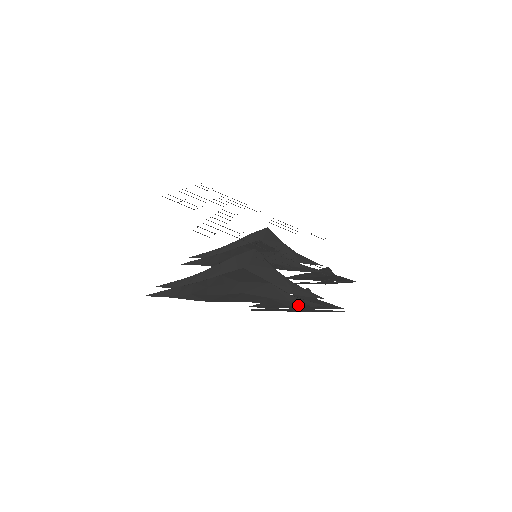
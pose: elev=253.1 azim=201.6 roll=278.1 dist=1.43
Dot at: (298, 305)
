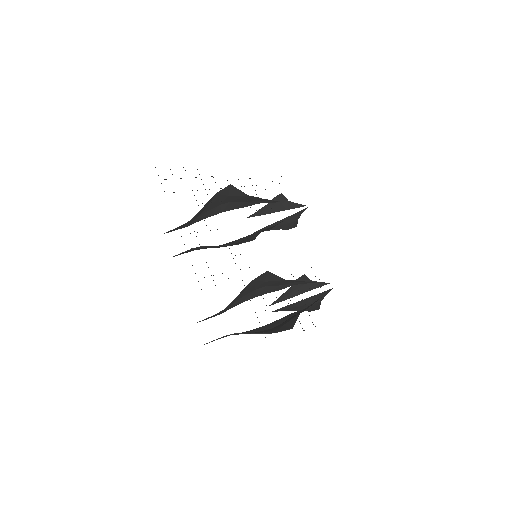
Dot at: occluded
